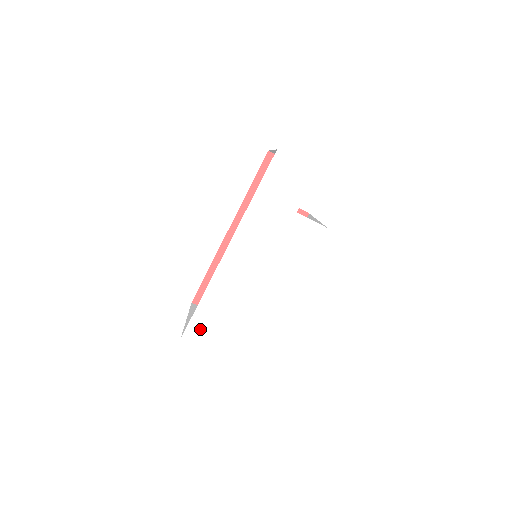
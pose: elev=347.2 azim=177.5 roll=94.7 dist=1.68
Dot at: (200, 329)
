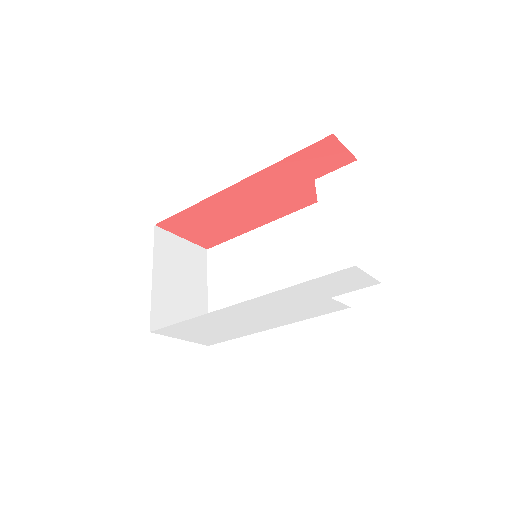
Dot at: (174, 330)
